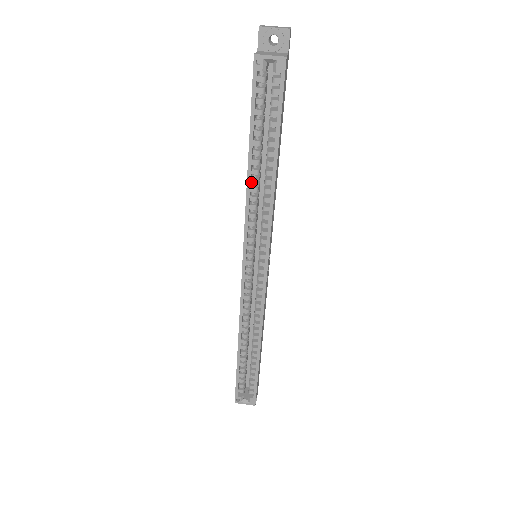
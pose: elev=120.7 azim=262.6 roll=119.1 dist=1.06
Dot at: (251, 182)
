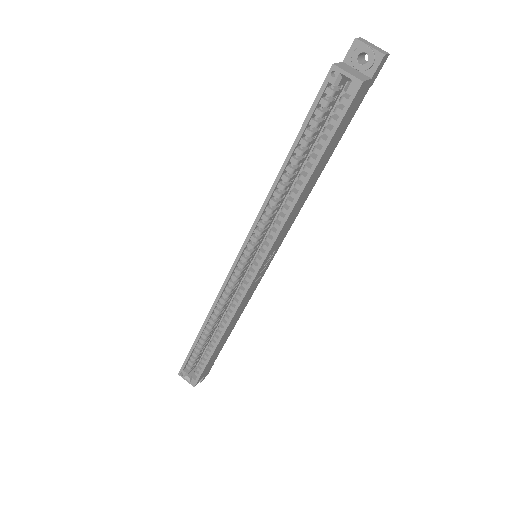
Dot at: (277, 186)
